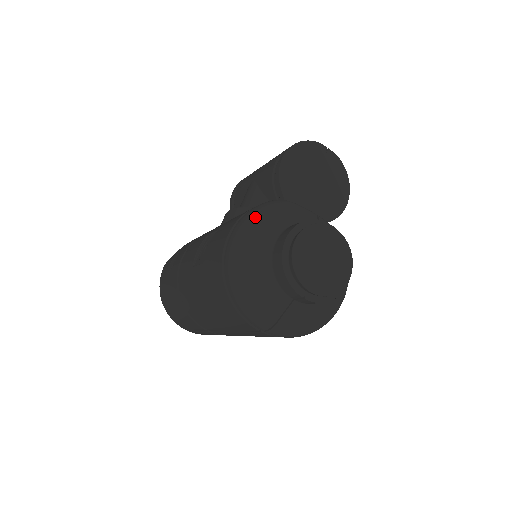
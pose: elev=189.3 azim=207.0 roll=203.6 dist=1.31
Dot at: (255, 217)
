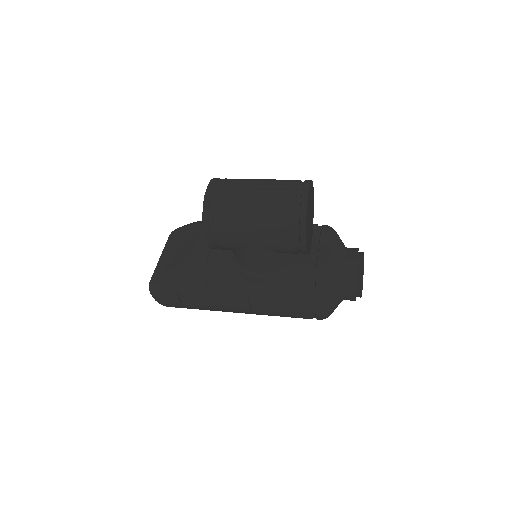
Dot at: (329, 297)
